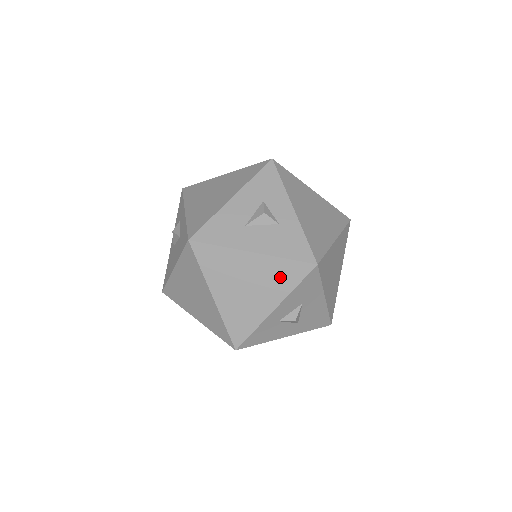
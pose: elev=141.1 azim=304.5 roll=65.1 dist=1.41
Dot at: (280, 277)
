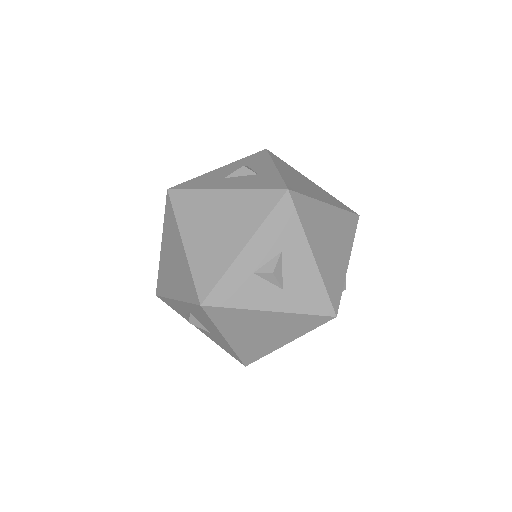
Dot at: (250, 210)
